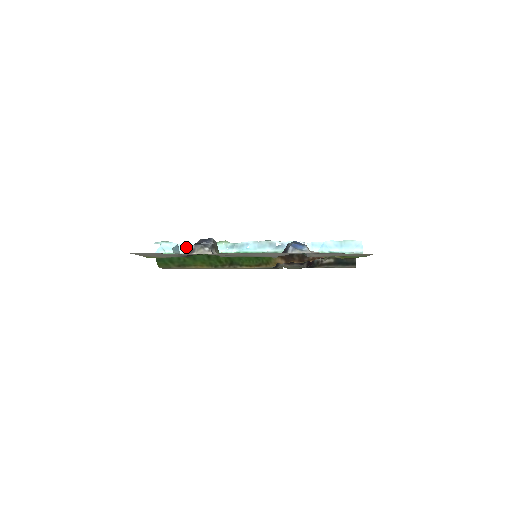
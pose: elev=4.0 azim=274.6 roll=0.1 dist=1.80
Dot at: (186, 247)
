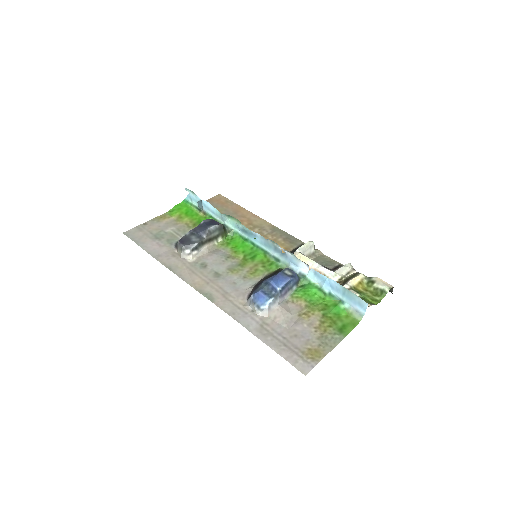
Dot at: (207, 207)
